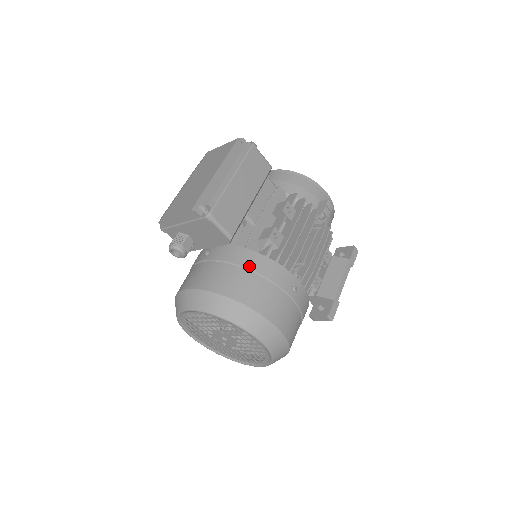
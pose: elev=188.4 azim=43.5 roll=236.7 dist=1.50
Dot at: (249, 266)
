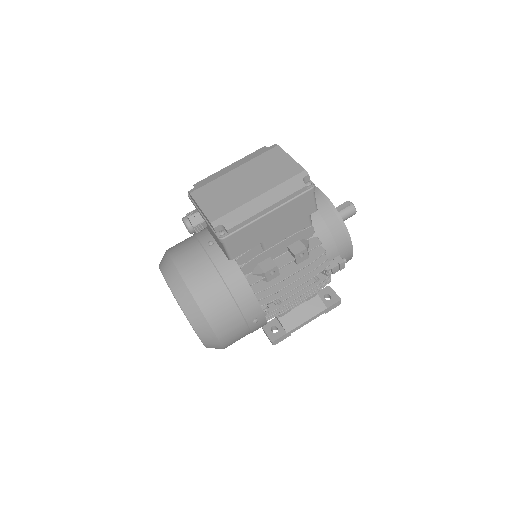
Dot at: (231, 287)
